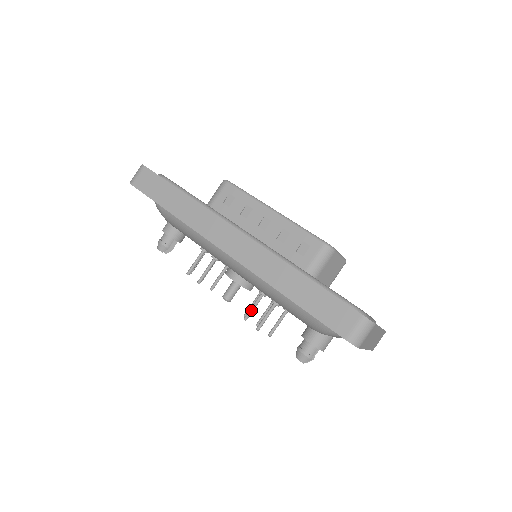
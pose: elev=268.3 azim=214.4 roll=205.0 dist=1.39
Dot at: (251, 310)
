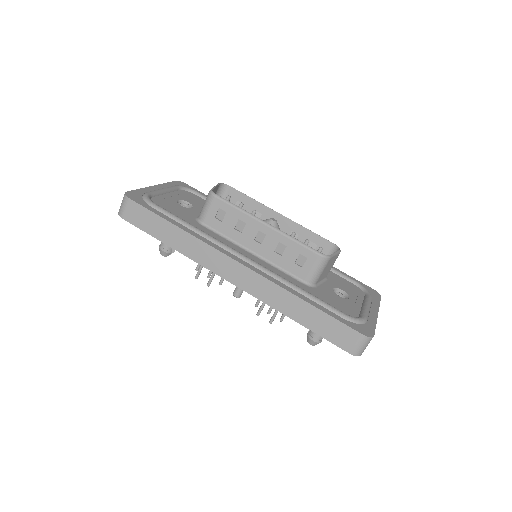
Dot at: (262, 308)
